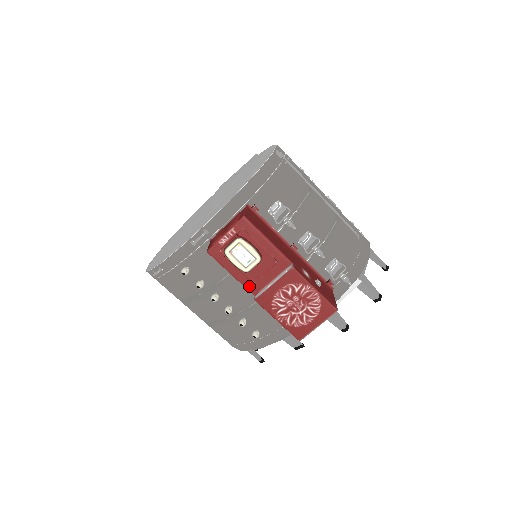
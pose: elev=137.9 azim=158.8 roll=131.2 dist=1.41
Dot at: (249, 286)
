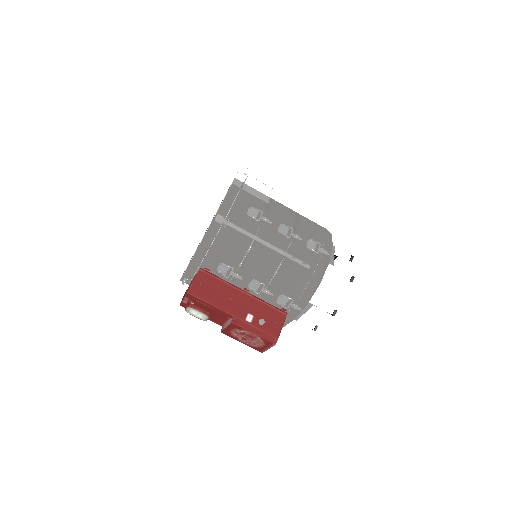
Dot at: (216, 322)
